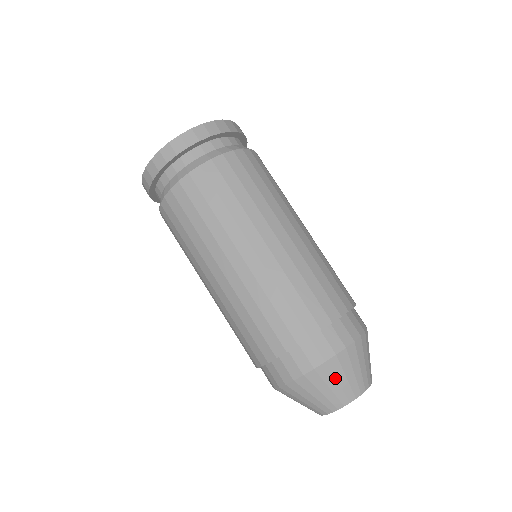
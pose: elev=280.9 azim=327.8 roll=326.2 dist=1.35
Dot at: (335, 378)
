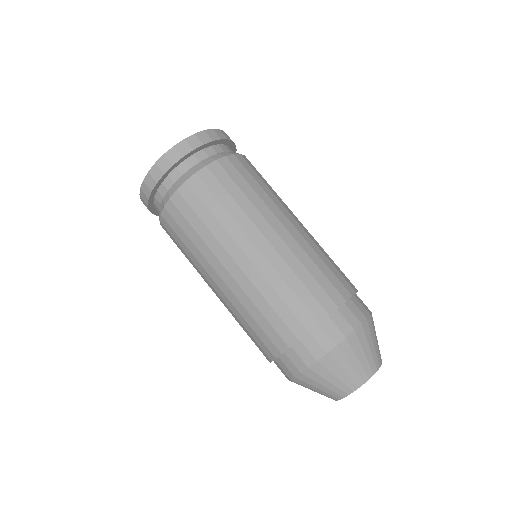
Dot at: (312, 386)
